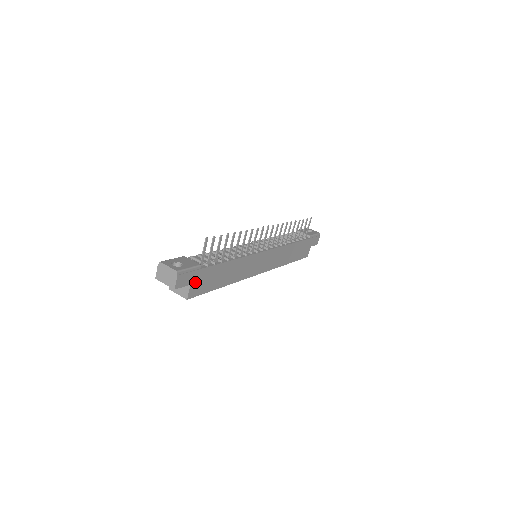
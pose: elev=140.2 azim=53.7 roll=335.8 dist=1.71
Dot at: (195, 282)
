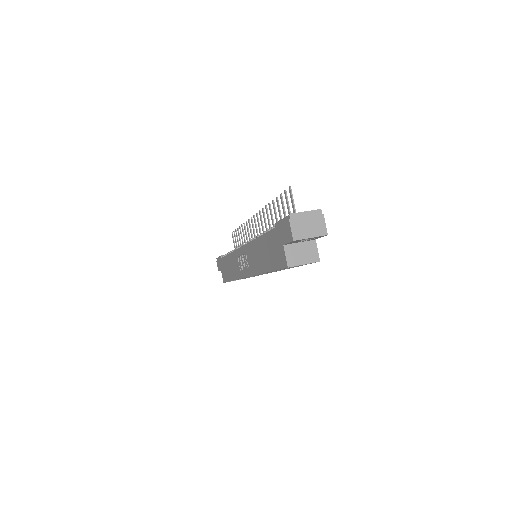
Dot at: occluded
